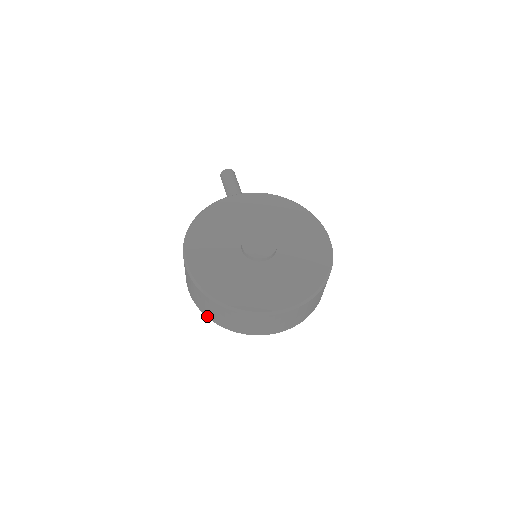
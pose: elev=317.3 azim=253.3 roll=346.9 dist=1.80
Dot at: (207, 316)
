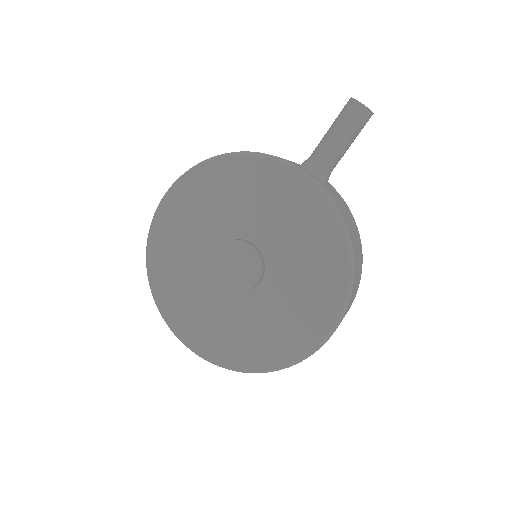
Dot at: occluded
